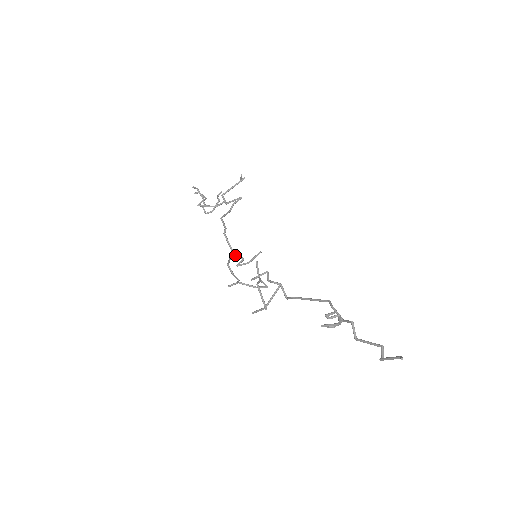
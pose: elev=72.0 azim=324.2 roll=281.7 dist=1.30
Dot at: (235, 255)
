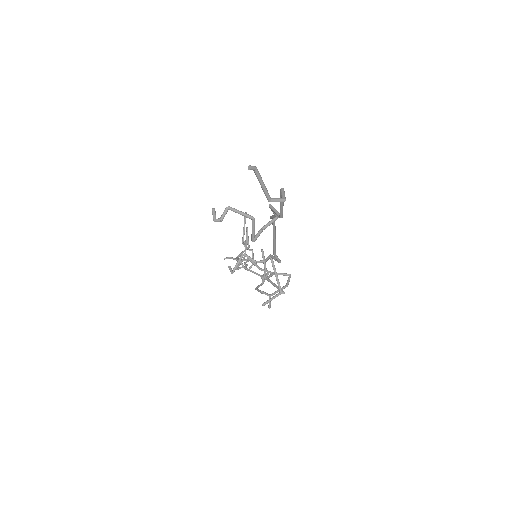
Dot at: (262, 276)
